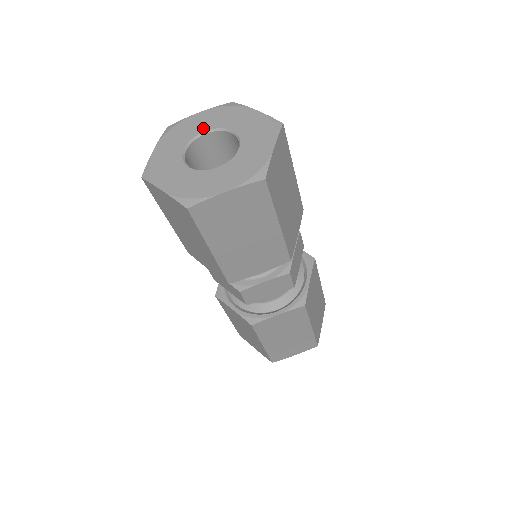
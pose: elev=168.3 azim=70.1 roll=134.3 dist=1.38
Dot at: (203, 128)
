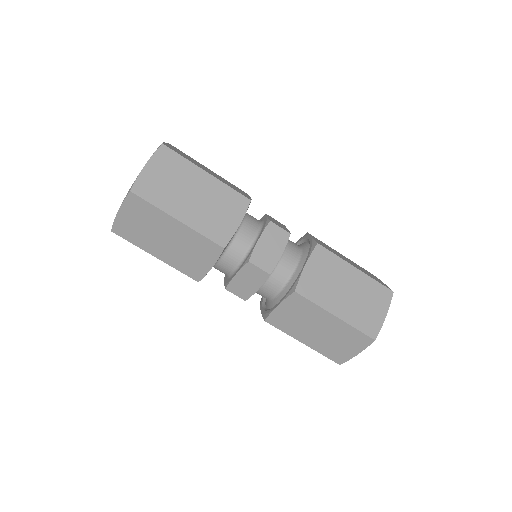
Dot at: occluded
